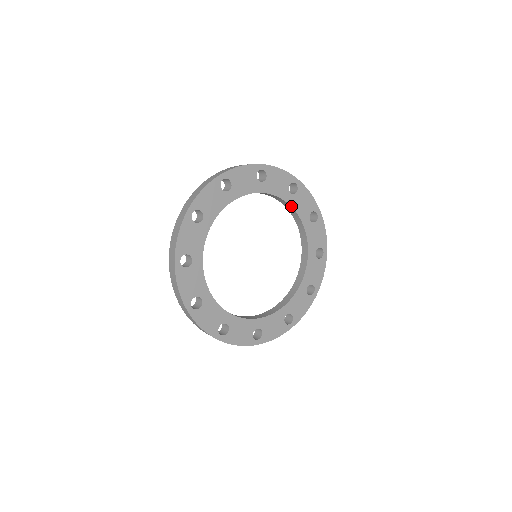
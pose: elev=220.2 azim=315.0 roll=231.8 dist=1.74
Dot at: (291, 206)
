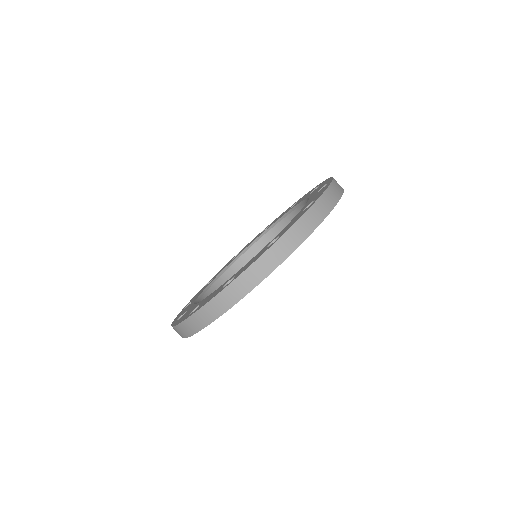
Dot at: occluded
